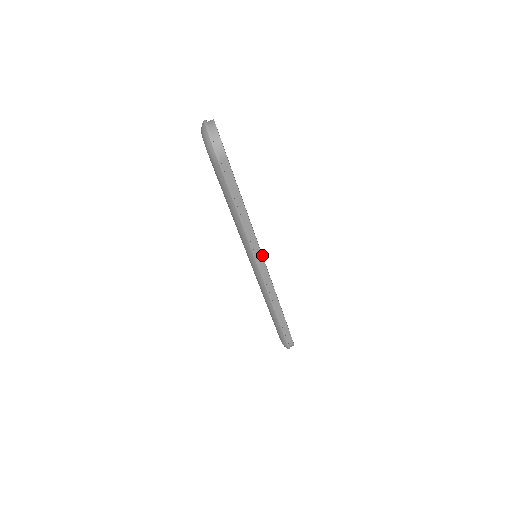
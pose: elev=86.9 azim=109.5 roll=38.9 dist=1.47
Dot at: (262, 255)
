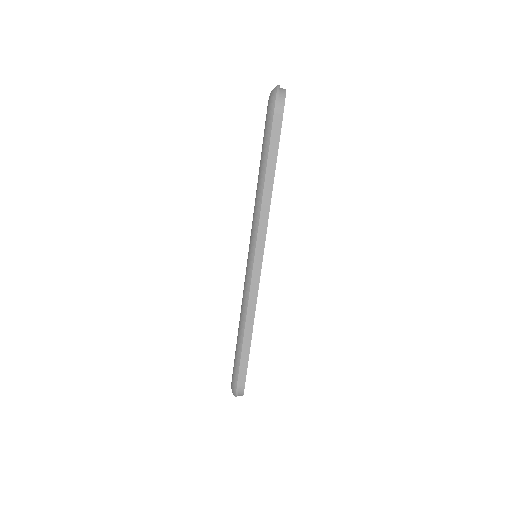
Dot at: occluded
